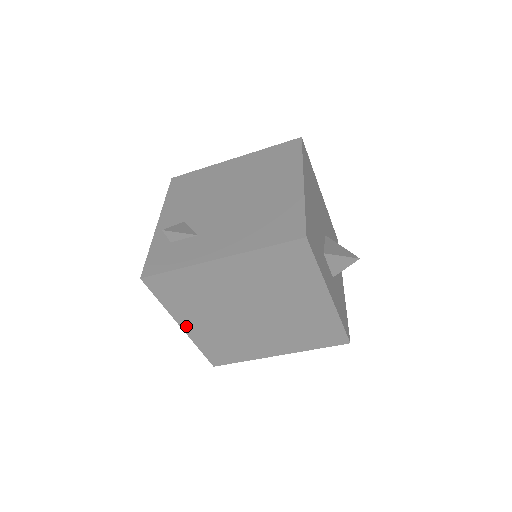
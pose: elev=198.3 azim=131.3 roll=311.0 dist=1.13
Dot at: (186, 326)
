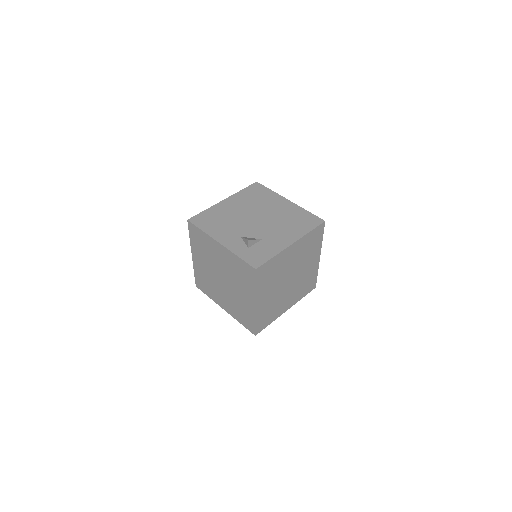
Dot at: (258, 303)
